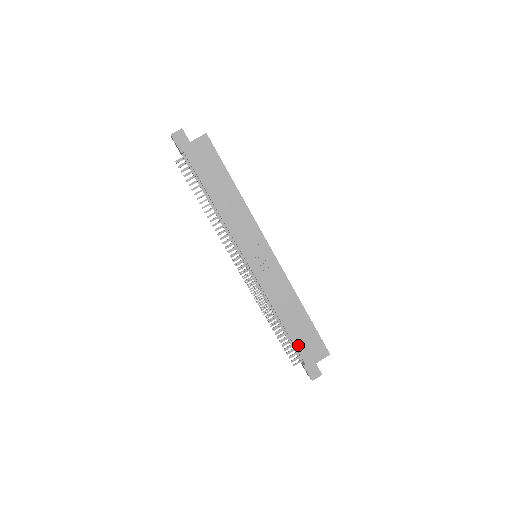
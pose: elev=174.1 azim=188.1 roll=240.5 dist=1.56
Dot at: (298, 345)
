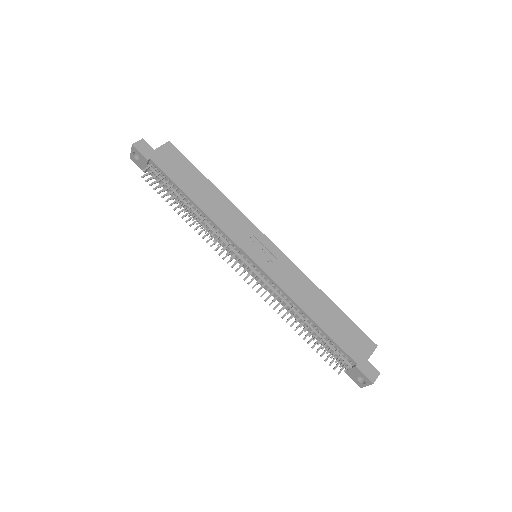
Dot at: (340, 342)
